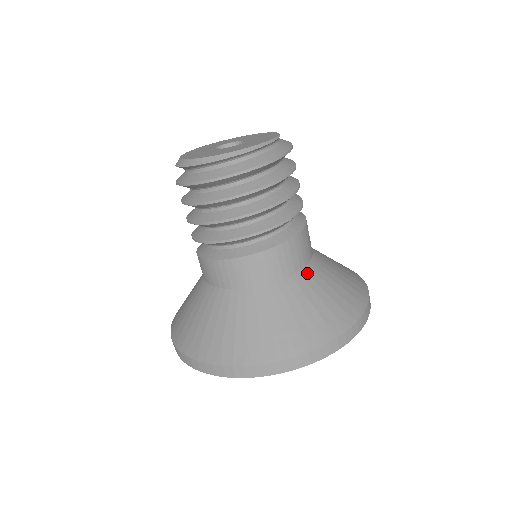
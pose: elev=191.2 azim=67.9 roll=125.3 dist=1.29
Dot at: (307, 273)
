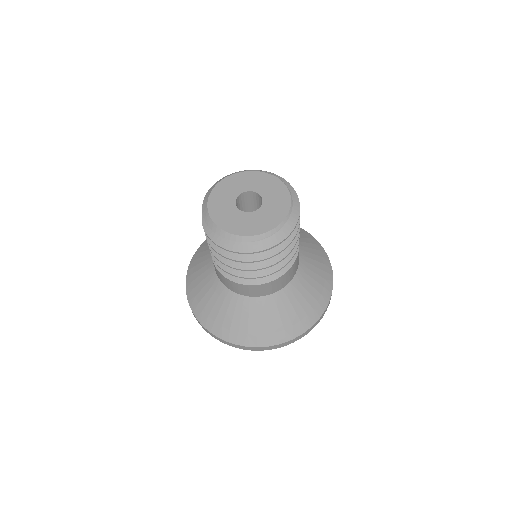
Dot at: (299, 275)
